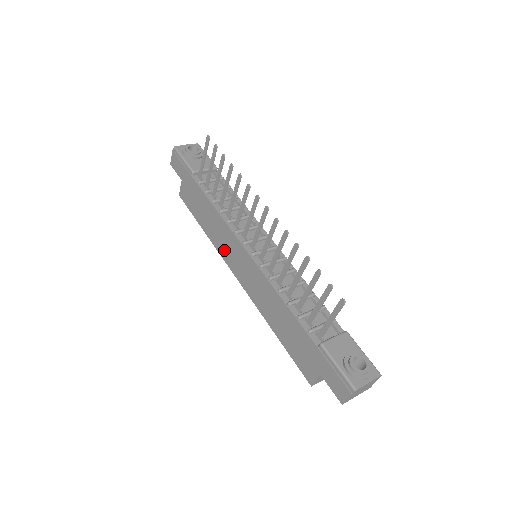
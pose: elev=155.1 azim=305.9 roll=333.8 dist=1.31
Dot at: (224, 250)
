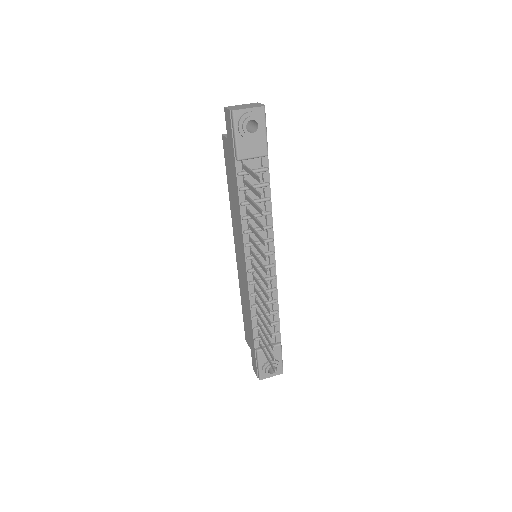
Dot at: (235, 230)
